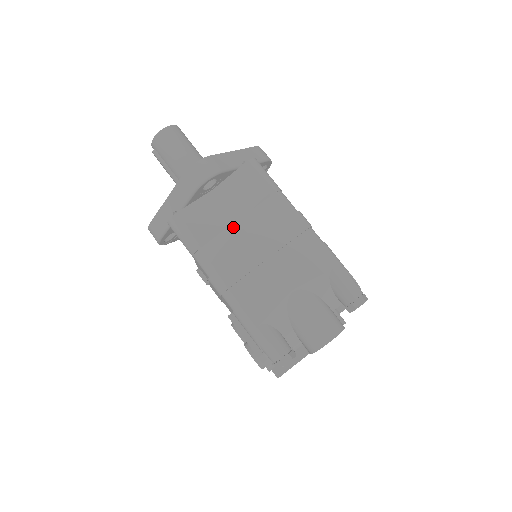
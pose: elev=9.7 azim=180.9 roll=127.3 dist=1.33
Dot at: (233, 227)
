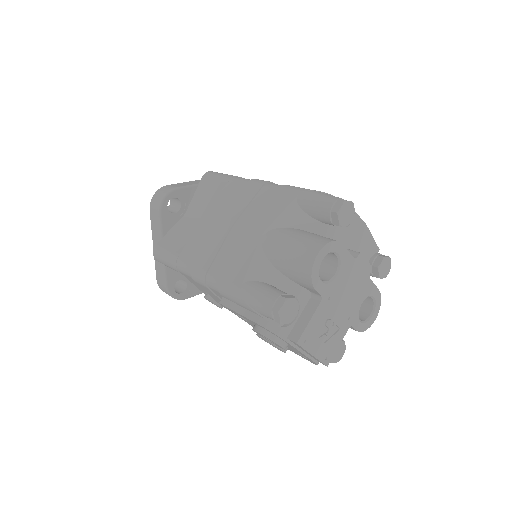
Dot at: (200, 223)
